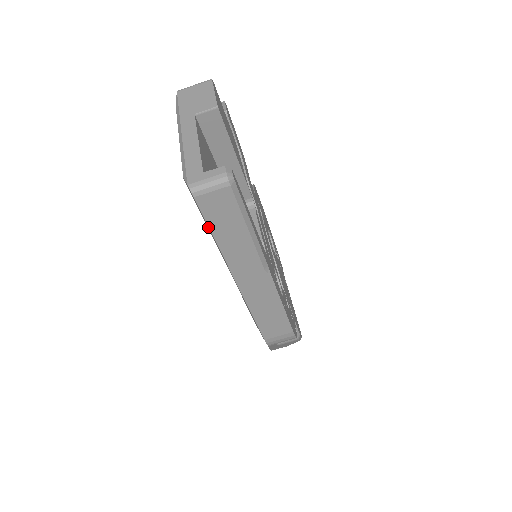
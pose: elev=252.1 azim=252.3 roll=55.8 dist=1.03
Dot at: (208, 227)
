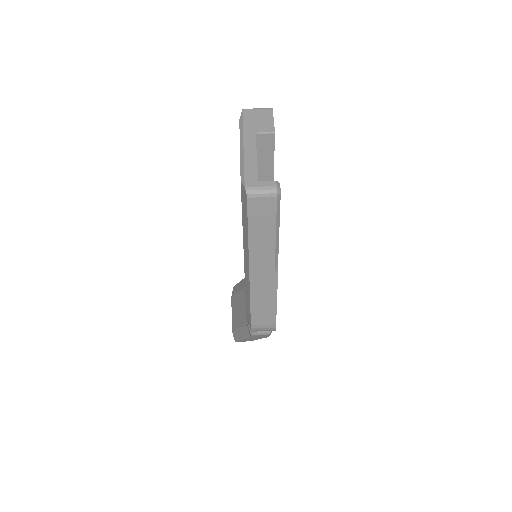
Dot at: (246, 223)
